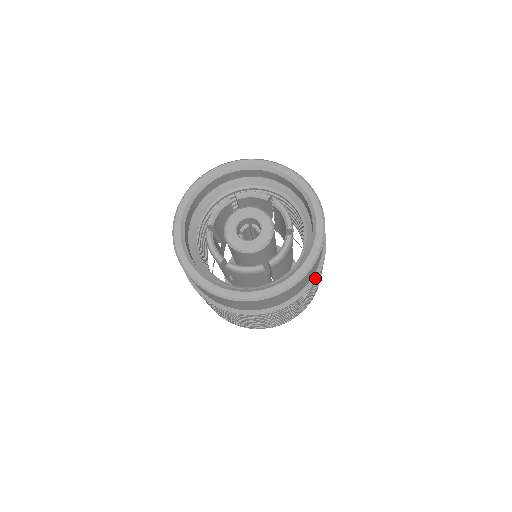
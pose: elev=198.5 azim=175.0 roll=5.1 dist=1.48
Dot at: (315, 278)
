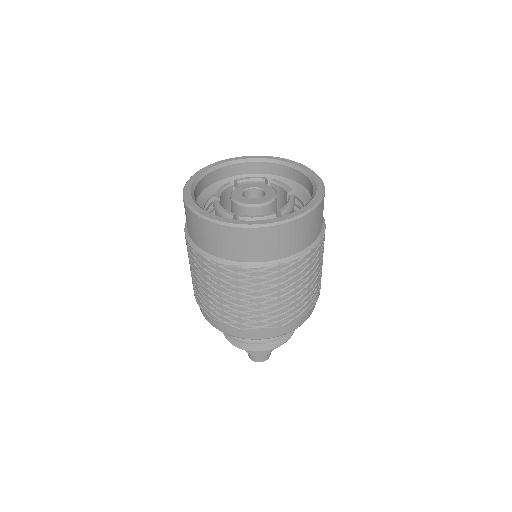
Dot at: (265, 265)
